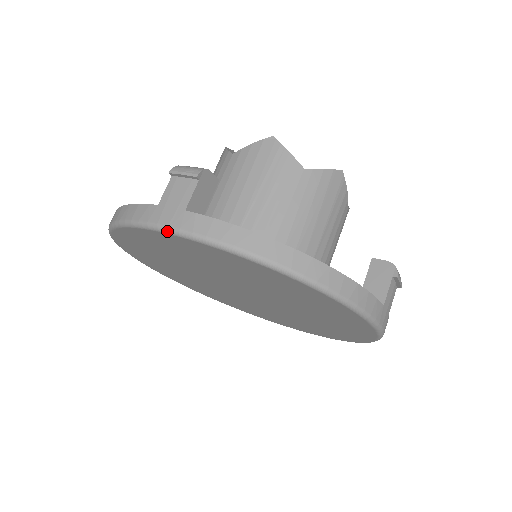
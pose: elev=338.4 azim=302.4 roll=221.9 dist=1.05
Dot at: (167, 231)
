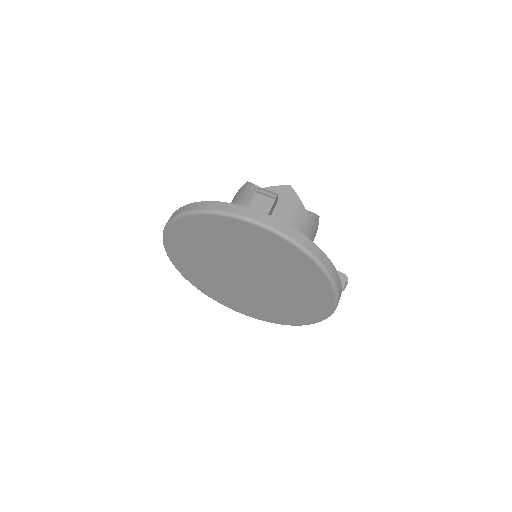
Dot at: (256, 223)
